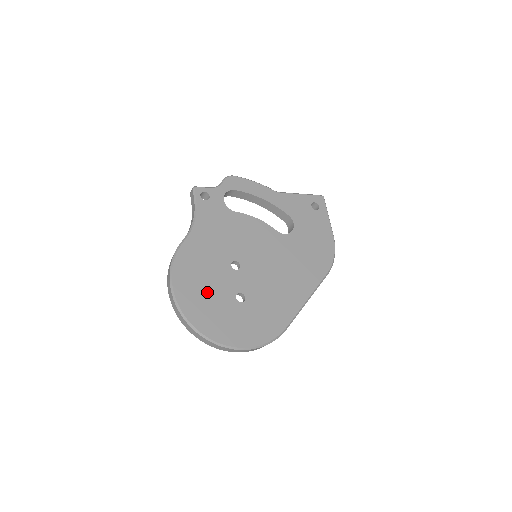
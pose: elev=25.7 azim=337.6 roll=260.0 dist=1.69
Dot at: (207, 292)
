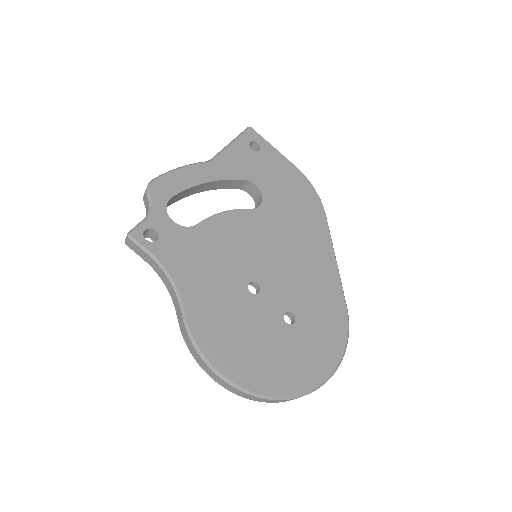
Dot at: (259, 346)
